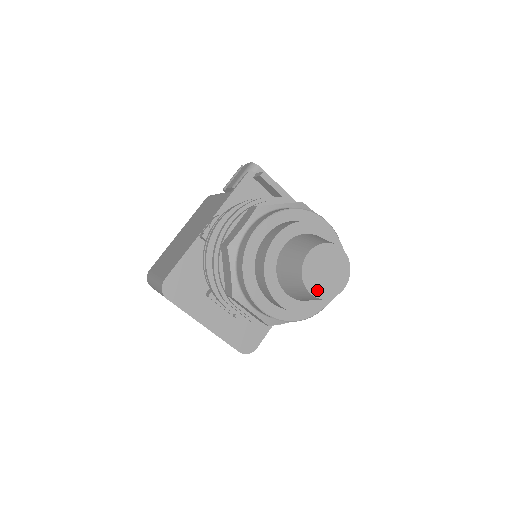
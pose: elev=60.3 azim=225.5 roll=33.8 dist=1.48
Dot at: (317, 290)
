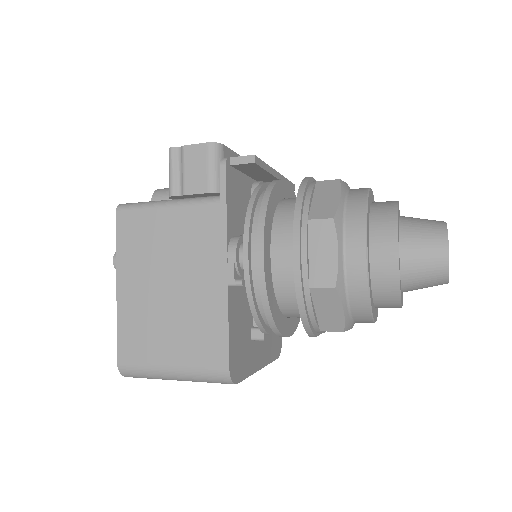
Dot at: occluded
